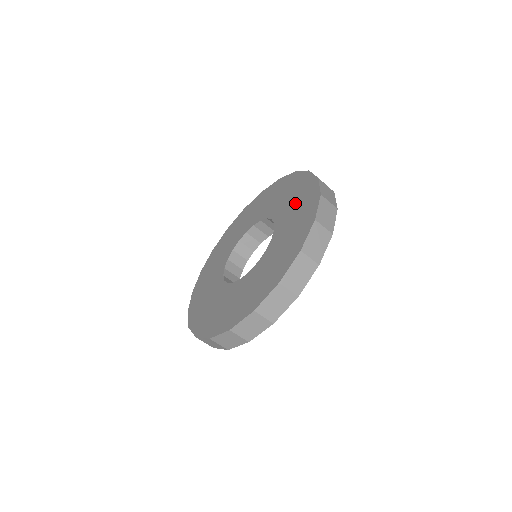
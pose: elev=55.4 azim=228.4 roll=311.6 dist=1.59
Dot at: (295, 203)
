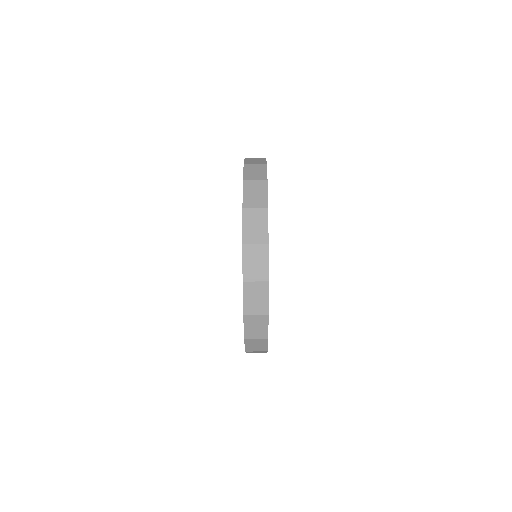
Dot at: occluded
